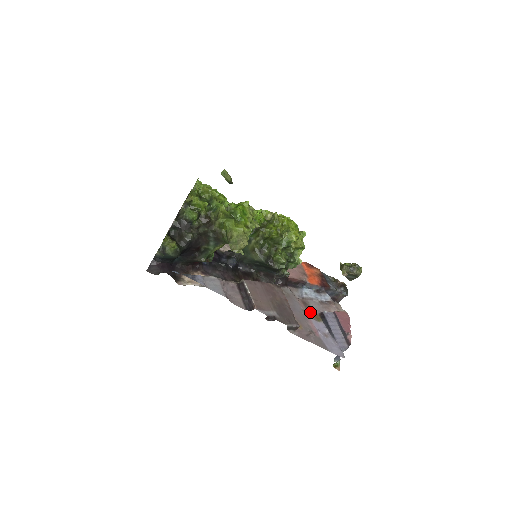
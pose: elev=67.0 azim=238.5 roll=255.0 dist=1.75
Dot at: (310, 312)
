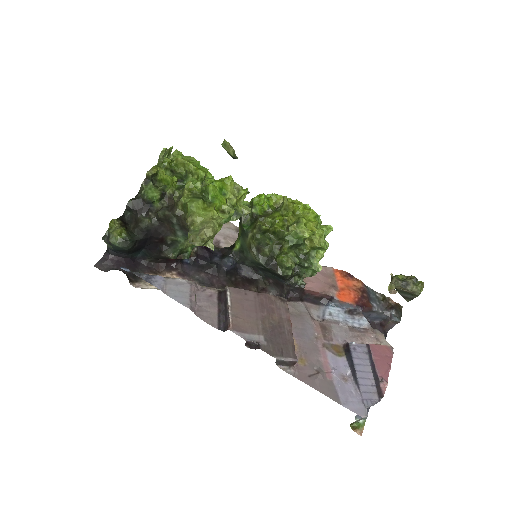
Dot at: (328, 341)
